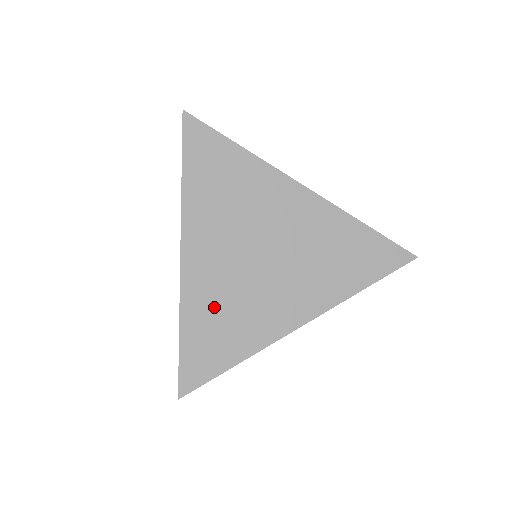
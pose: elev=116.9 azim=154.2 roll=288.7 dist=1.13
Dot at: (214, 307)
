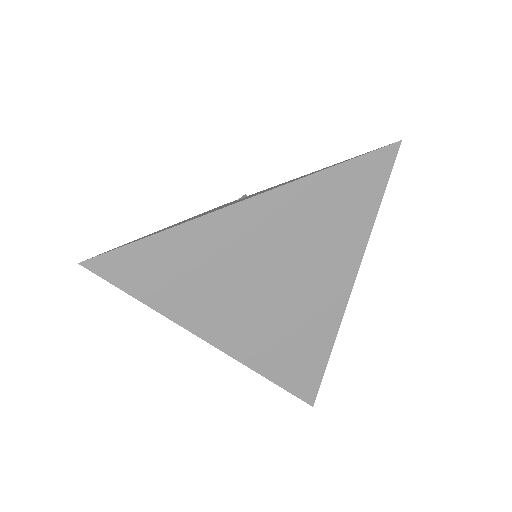
Dot at: (277, 346)
